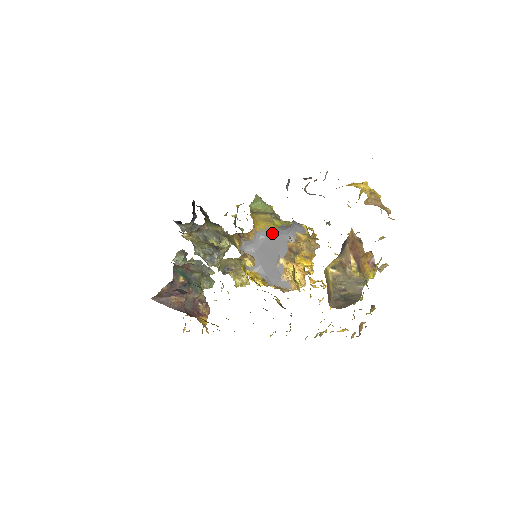
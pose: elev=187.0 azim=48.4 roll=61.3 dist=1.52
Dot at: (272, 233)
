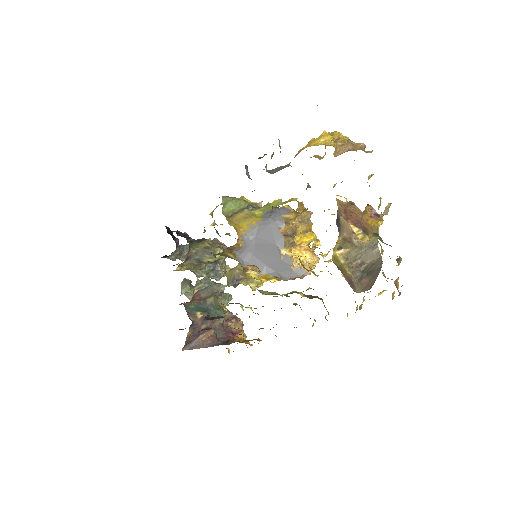
Dot at: (259, 228)
